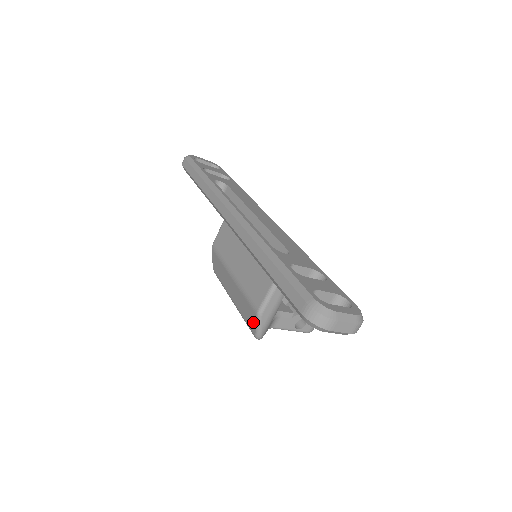
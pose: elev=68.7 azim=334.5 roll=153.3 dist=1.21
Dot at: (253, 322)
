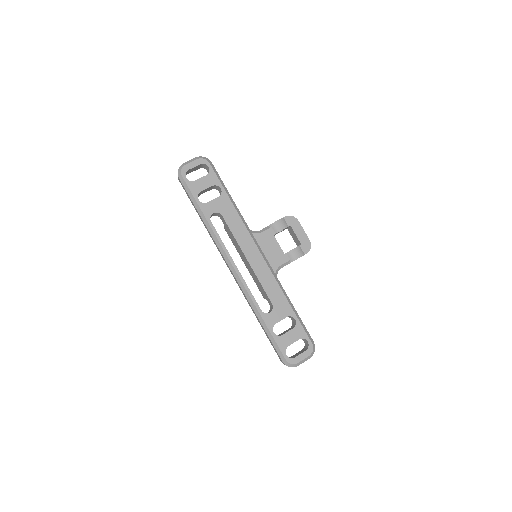
Dot at: occluded
